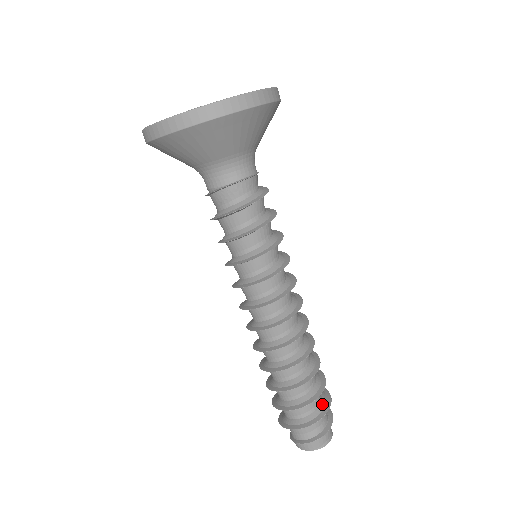
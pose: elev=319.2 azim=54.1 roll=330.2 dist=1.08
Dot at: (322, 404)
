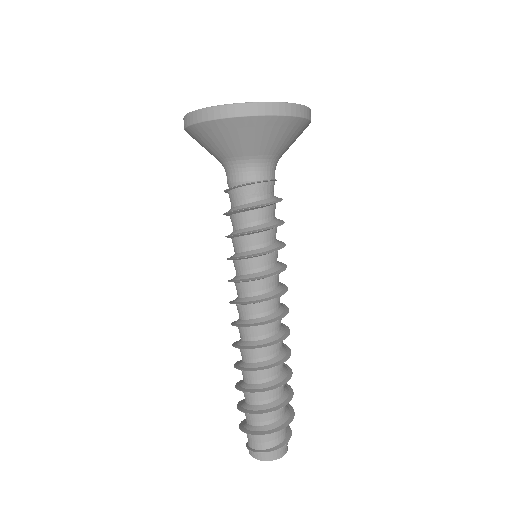
Dot at: (287, 409)
